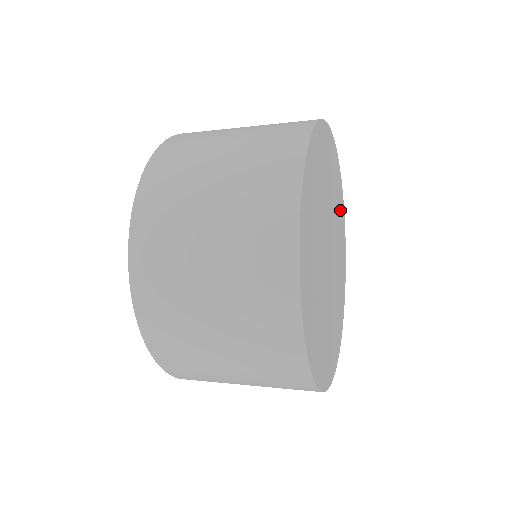
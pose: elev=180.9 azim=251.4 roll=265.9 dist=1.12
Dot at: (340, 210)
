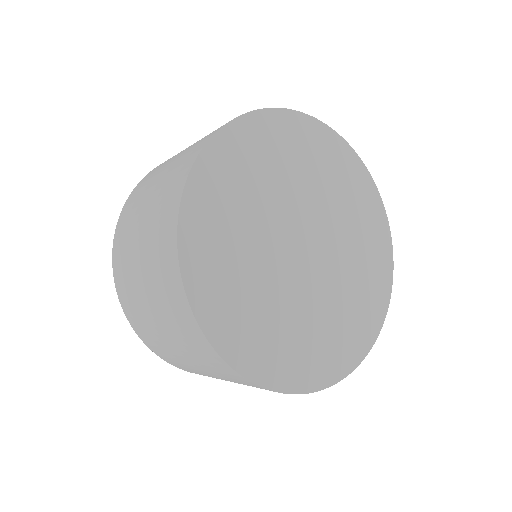
Dot at: (352, 184)
